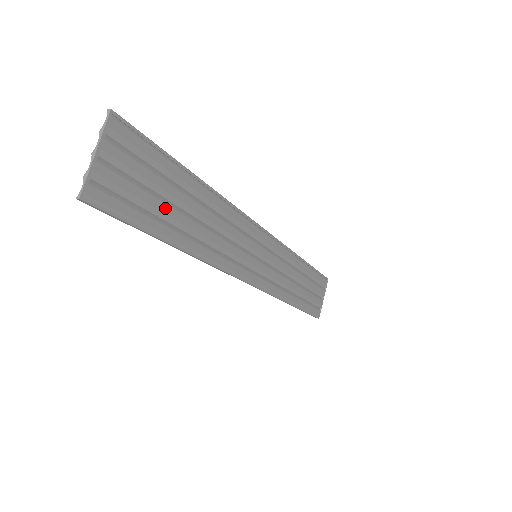
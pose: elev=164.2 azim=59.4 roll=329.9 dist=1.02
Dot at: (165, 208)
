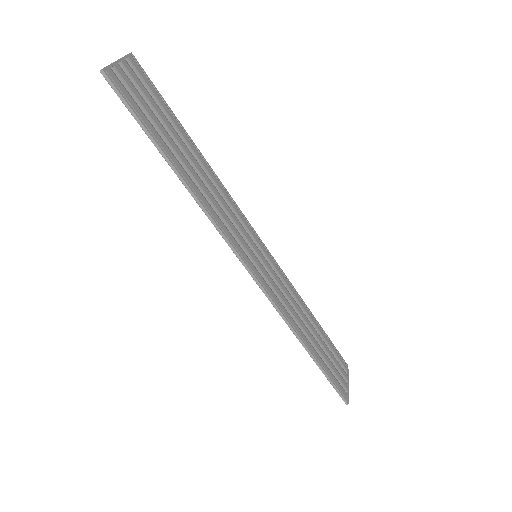
Dot at: (167, 136)
